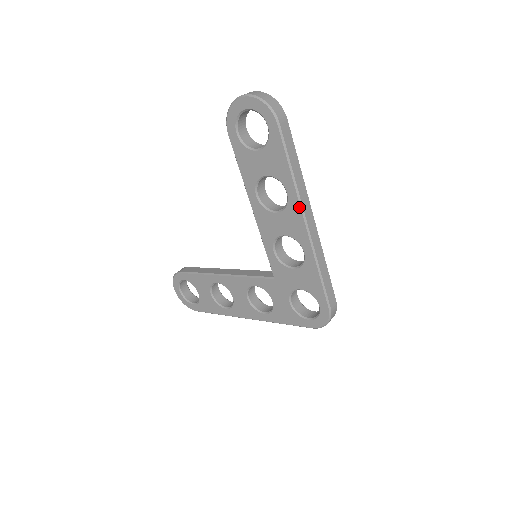
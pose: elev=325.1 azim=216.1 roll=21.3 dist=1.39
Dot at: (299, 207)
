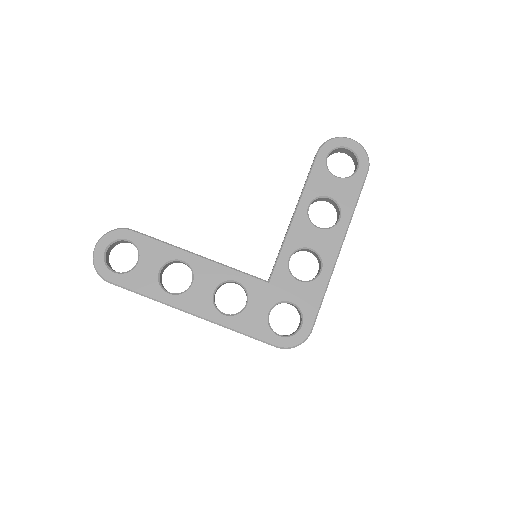
Dot at: (344, 234)
